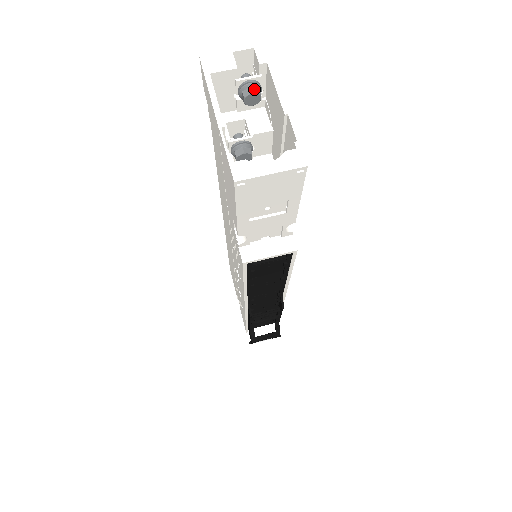
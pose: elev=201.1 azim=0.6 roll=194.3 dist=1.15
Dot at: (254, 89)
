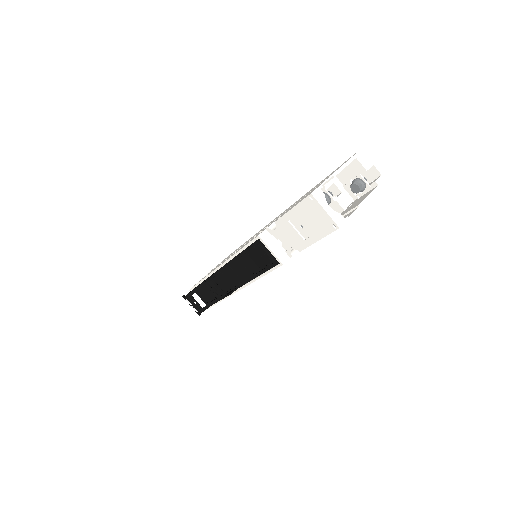
Dot at: (361, 186)
